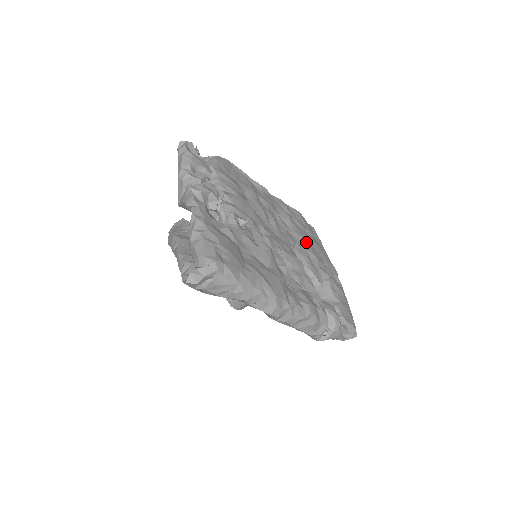
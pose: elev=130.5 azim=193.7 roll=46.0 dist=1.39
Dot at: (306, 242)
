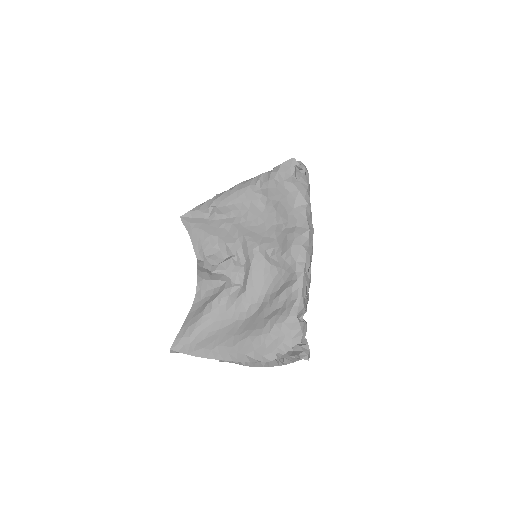
Dot at: occluded
